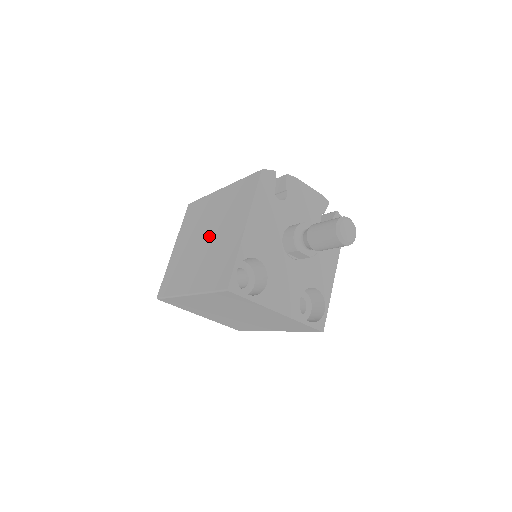
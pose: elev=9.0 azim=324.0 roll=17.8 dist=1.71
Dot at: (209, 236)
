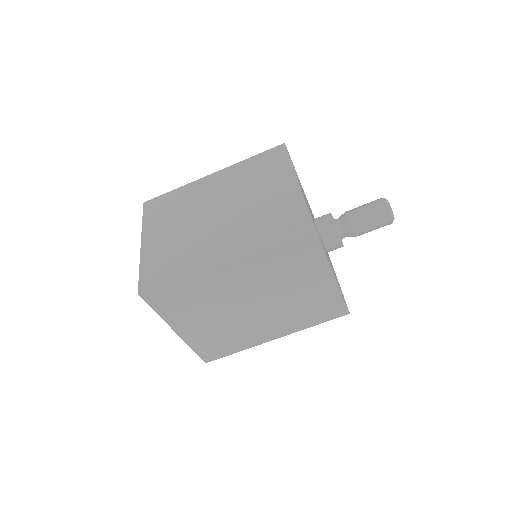
Dot at: occluded
